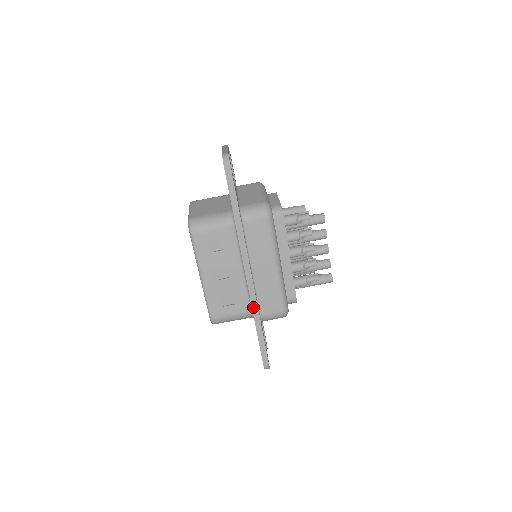
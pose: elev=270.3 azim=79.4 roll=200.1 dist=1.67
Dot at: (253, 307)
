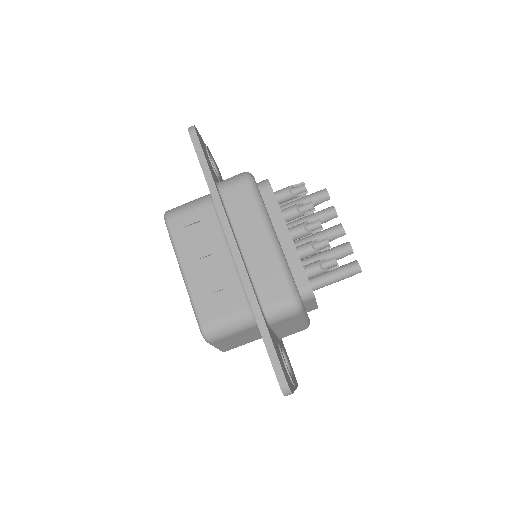
Dot at: (248, 292)
